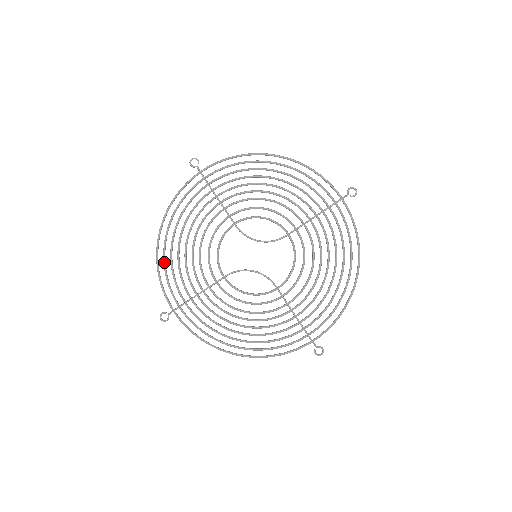
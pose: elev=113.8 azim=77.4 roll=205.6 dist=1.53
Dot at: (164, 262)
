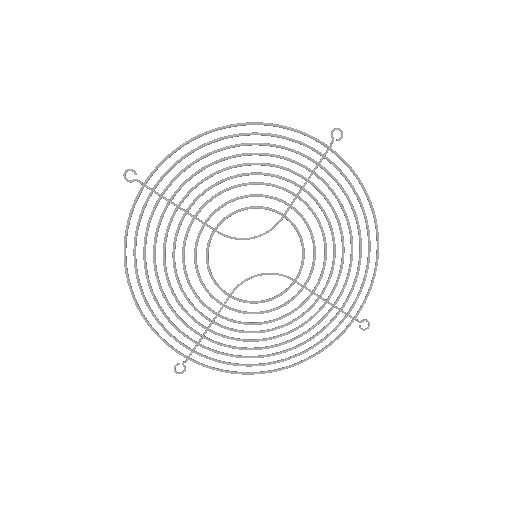
Dot at: (150, 311)
